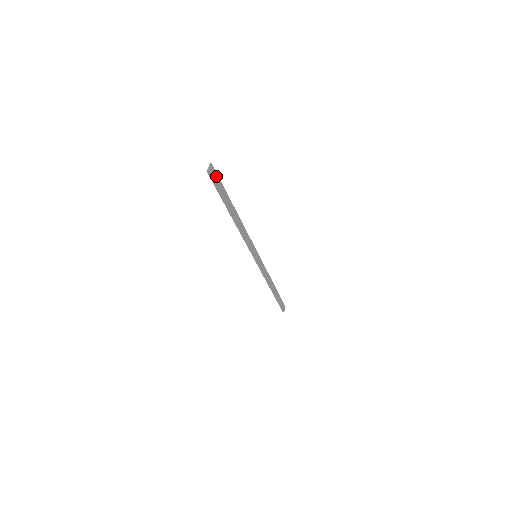
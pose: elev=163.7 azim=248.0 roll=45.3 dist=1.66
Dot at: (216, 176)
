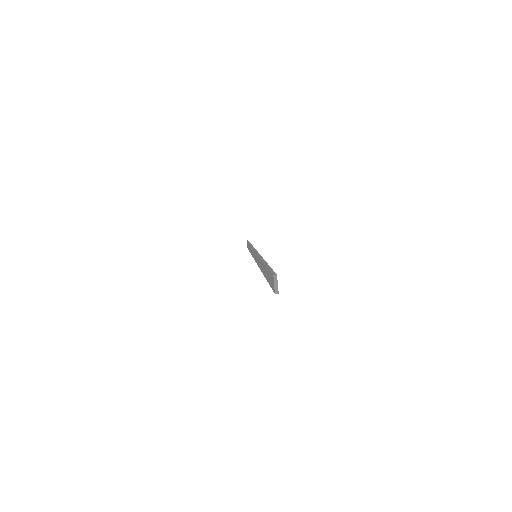
Dot at: occluded
